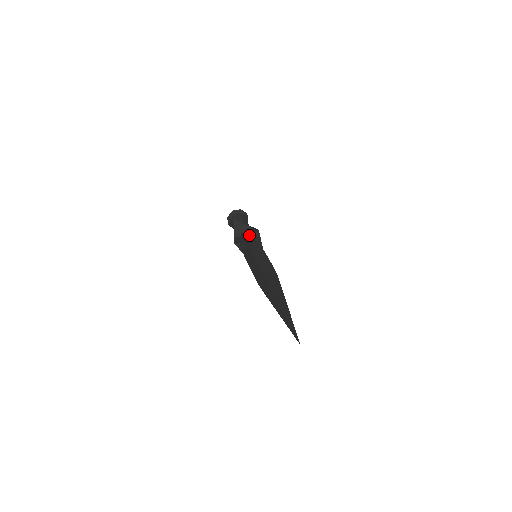
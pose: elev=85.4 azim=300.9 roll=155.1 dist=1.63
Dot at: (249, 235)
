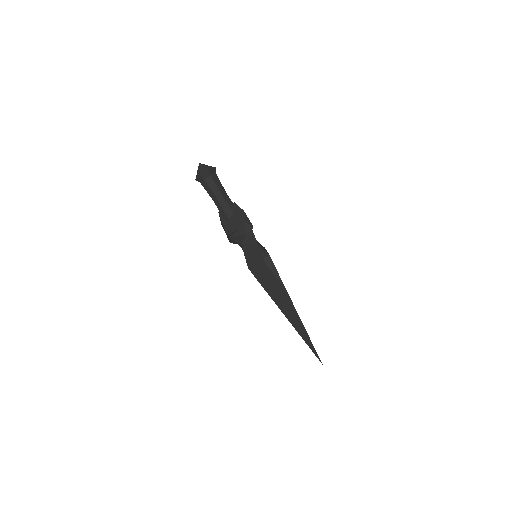
Dot at: occluded
